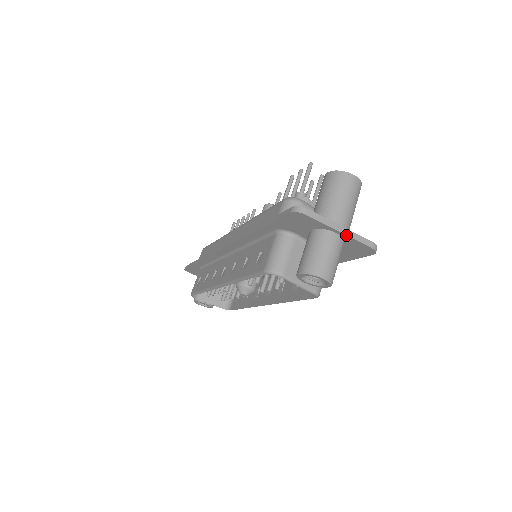
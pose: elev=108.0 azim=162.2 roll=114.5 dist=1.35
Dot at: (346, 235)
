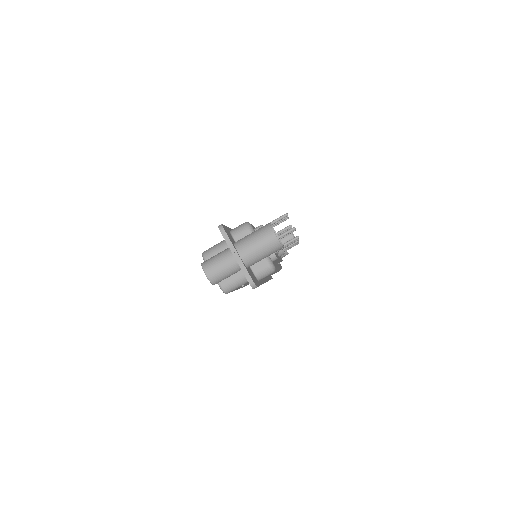
Dot at: (237, 262)
